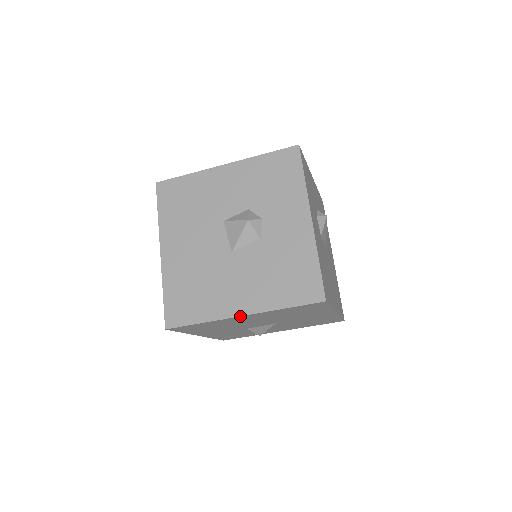
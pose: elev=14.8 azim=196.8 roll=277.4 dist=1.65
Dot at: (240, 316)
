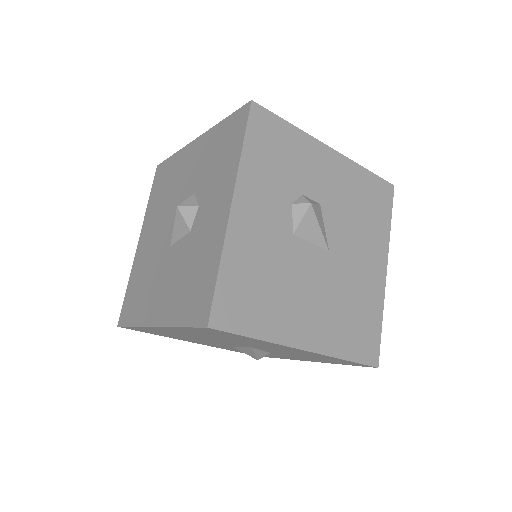
Dot at: (153, 327)
